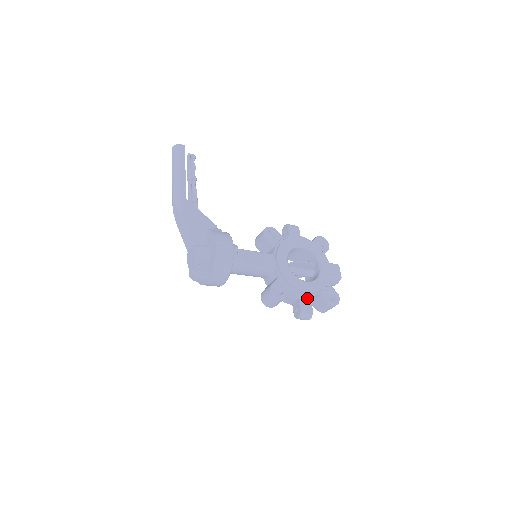
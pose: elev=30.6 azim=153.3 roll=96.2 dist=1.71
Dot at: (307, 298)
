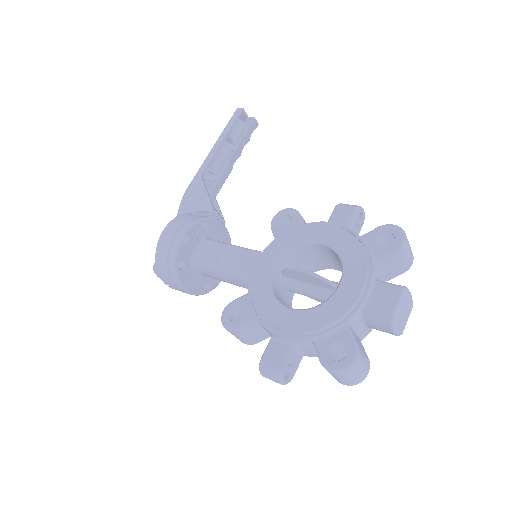
Dot at: (284, 341)
